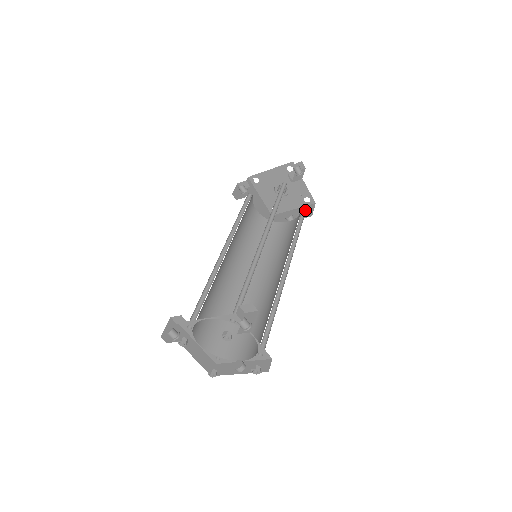
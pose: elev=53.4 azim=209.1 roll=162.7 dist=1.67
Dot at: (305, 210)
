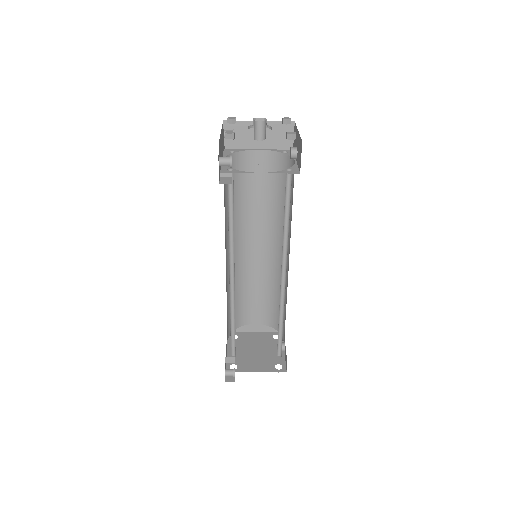
Dot at: (299, 149)
